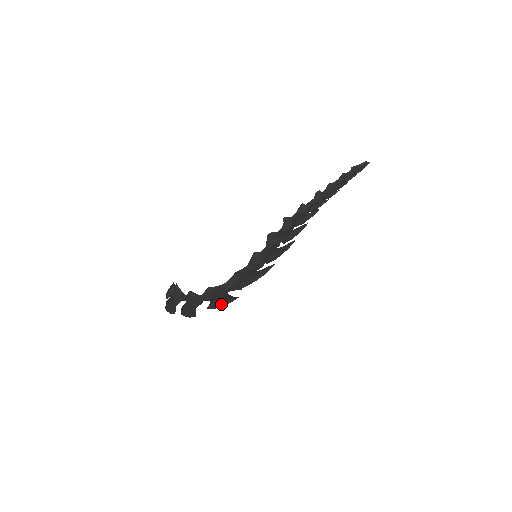
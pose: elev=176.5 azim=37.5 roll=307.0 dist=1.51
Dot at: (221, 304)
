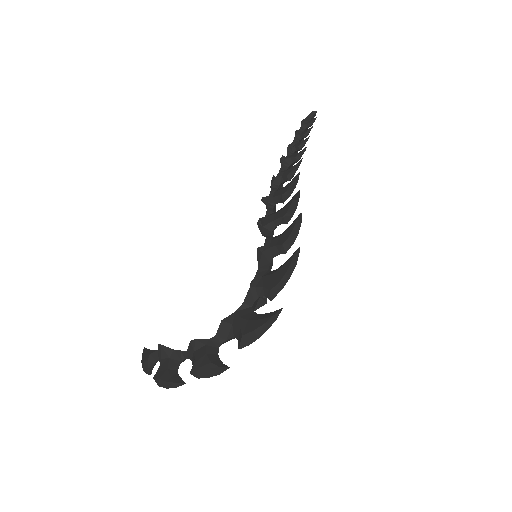
Dot at: (261, 330)
